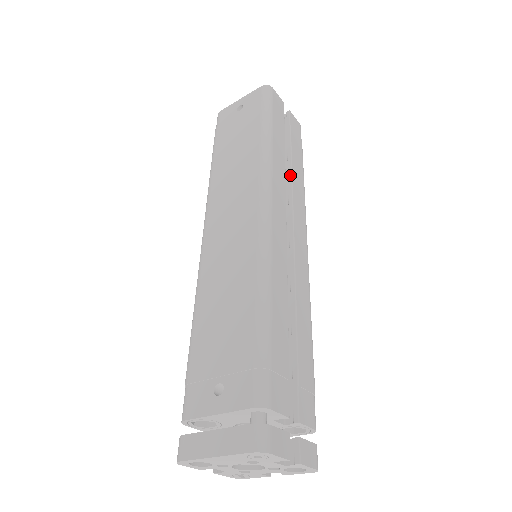
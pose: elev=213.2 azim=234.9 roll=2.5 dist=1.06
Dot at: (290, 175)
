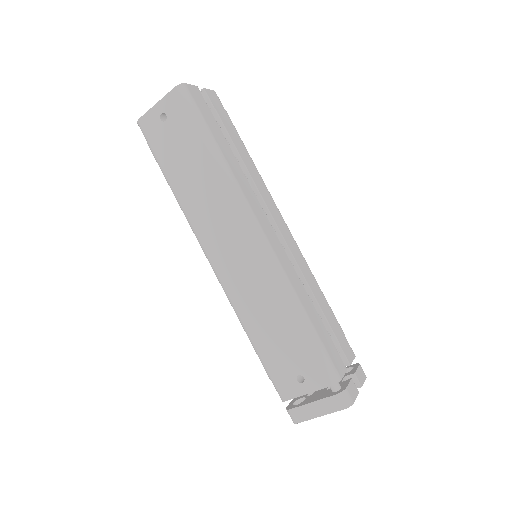
Dot at: (246, 170)
